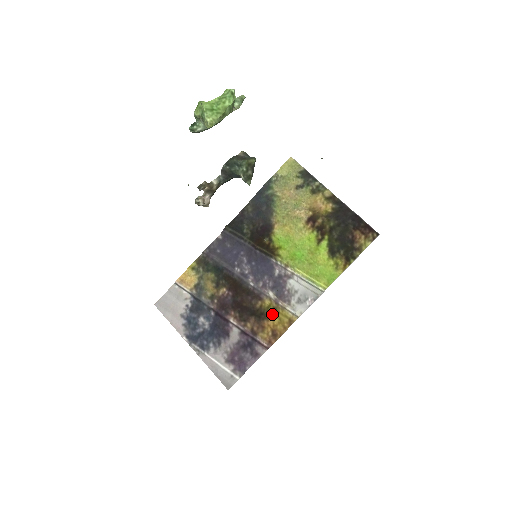
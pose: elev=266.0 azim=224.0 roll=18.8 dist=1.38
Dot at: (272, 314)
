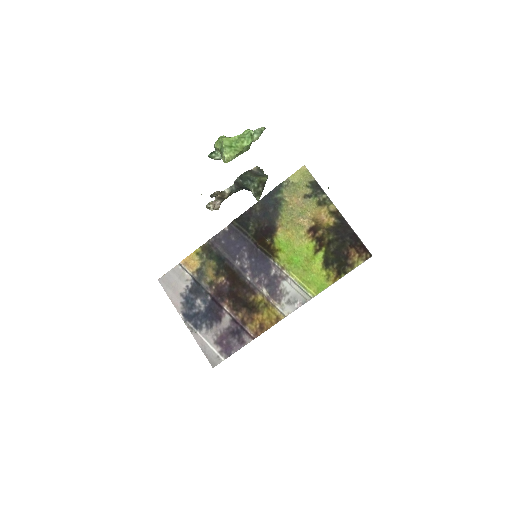
Dot at: (262, 309)
